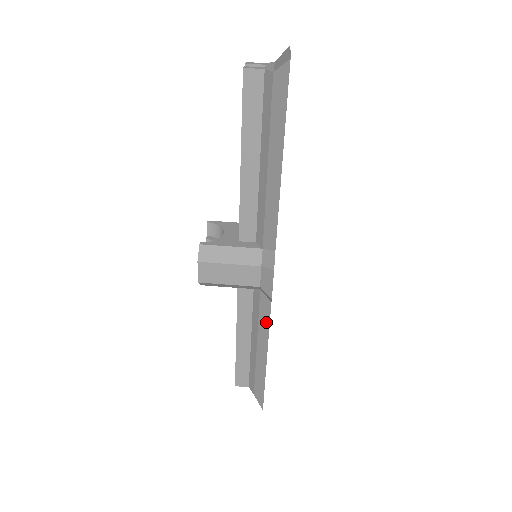
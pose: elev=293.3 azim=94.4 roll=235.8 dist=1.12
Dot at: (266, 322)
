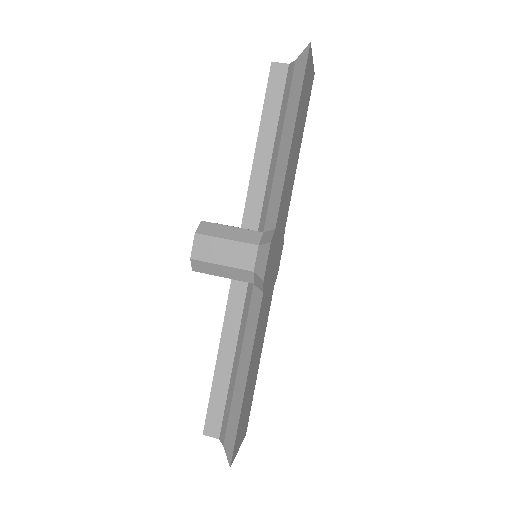
Dot at: (254, 324)
